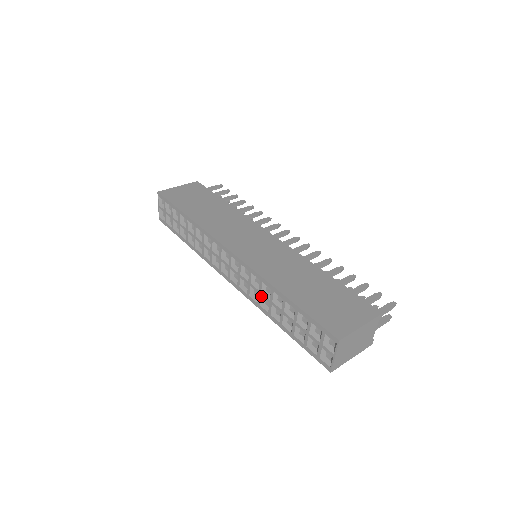
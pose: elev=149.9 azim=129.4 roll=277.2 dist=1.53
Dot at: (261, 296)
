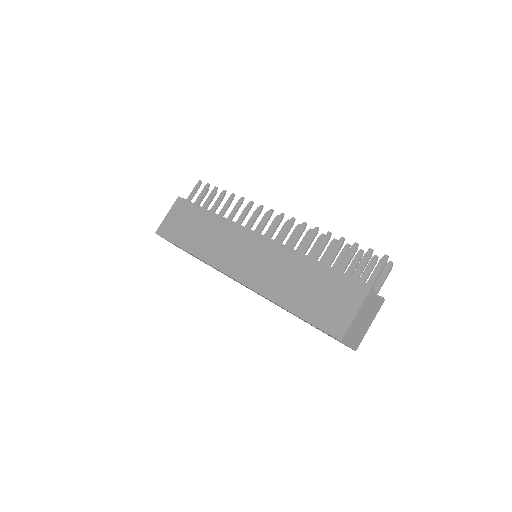
Dot at: (274, 303)
